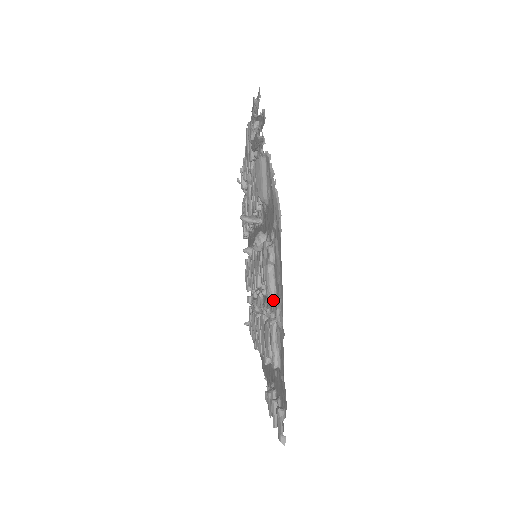
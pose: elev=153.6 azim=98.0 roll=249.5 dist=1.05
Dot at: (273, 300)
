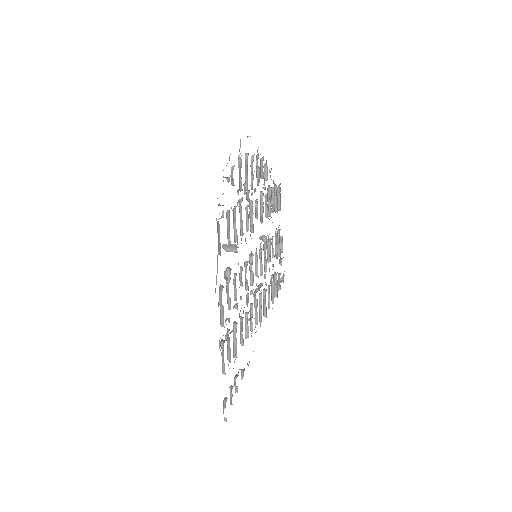
Dot at: occluded
